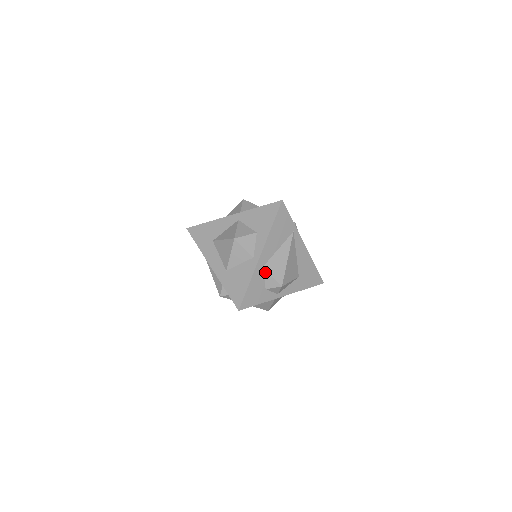
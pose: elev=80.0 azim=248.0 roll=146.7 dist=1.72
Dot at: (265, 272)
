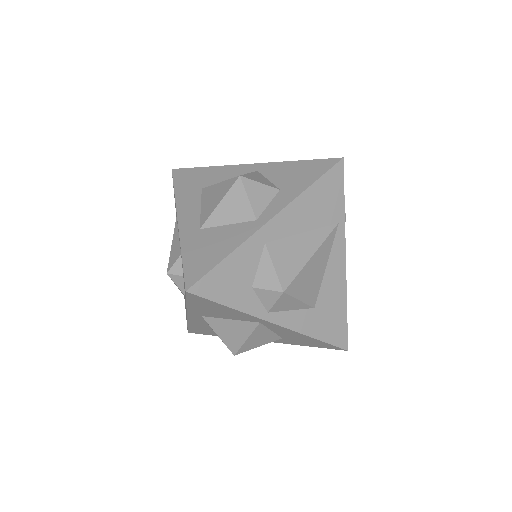
Dot at: (265, 254)
